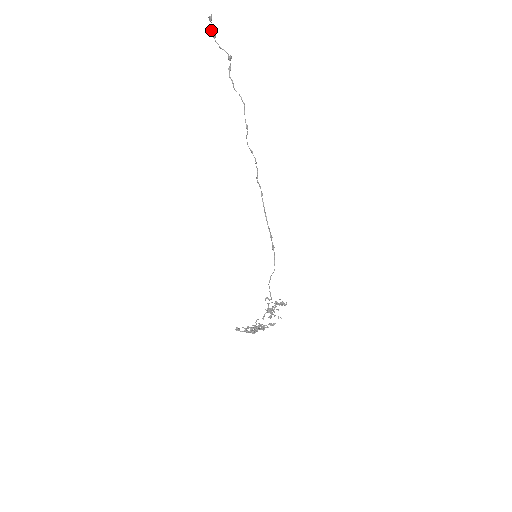
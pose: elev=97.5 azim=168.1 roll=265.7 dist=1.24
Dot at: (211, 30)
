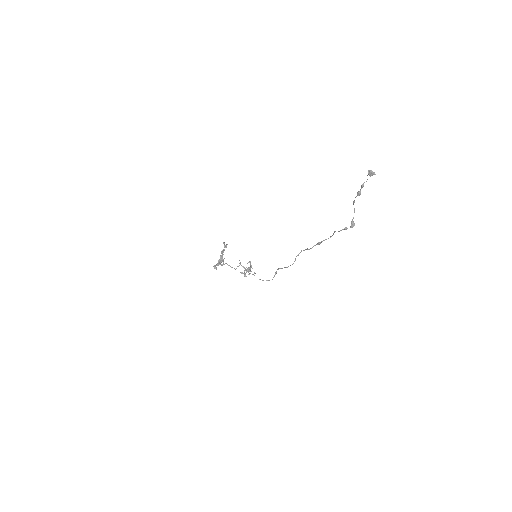
Dot at: (362, 187)
